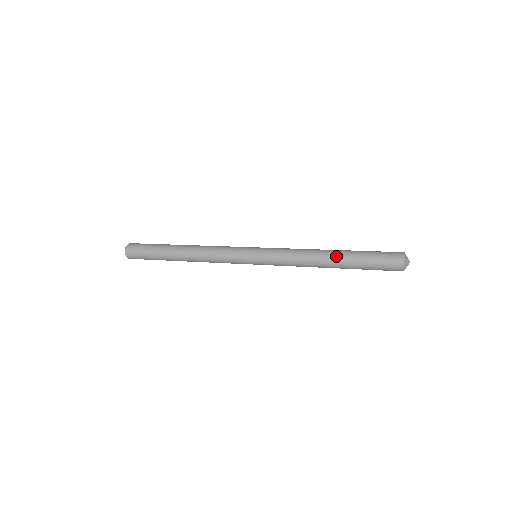
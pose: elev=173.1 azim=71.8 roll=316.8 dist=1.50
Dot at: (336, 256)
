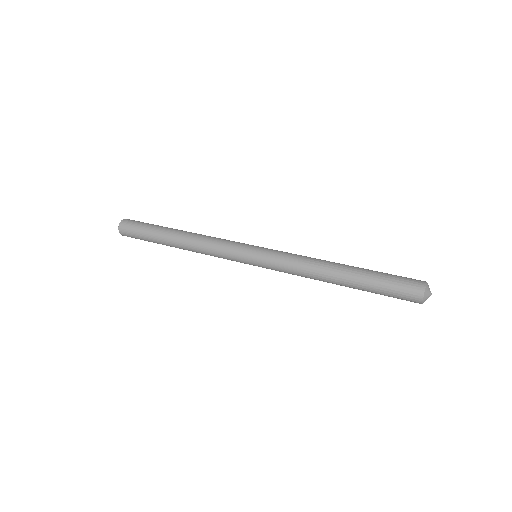
Dot at: (346, 269)
